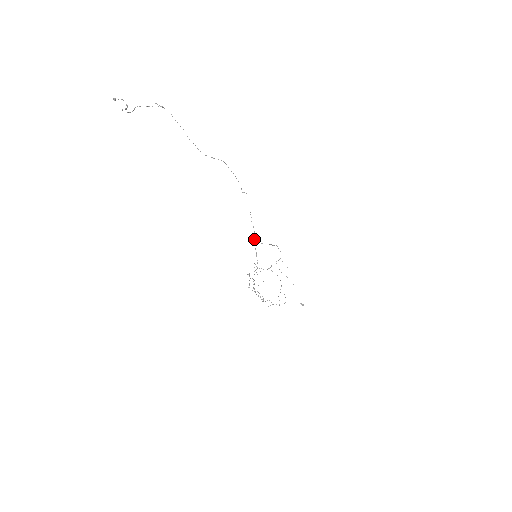
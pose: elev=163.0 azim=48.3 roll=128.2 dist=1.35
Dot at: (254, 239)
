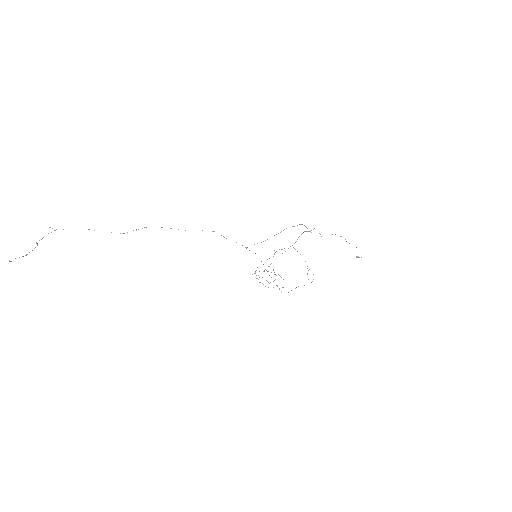
Dot at: occluded
